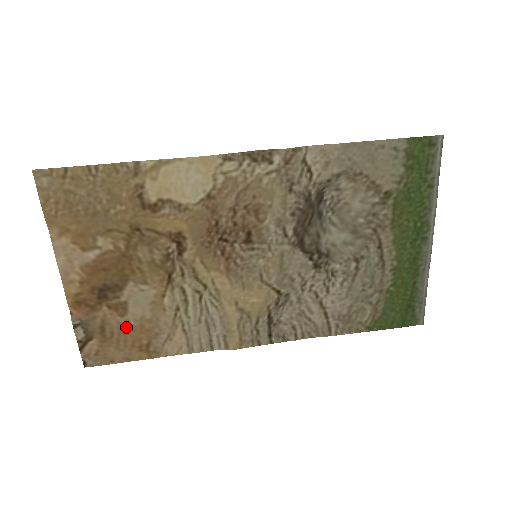
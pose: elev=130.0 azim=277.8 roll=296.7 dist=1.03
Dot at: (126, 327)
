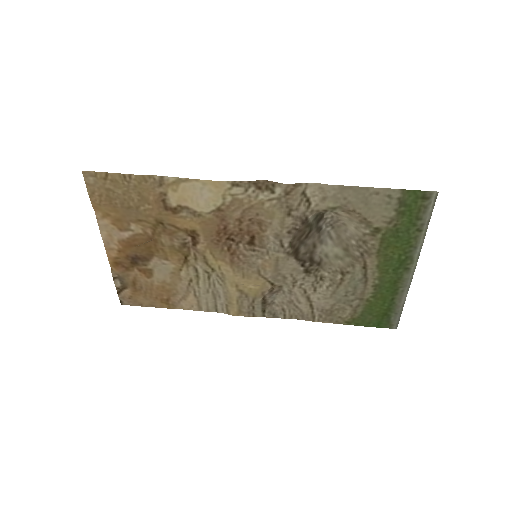
Dot at: (152, 285)
